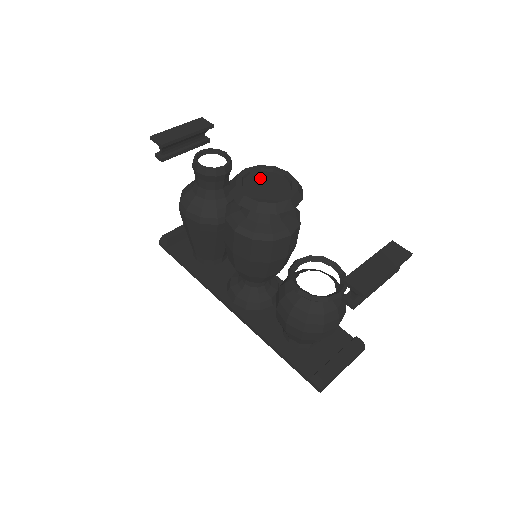
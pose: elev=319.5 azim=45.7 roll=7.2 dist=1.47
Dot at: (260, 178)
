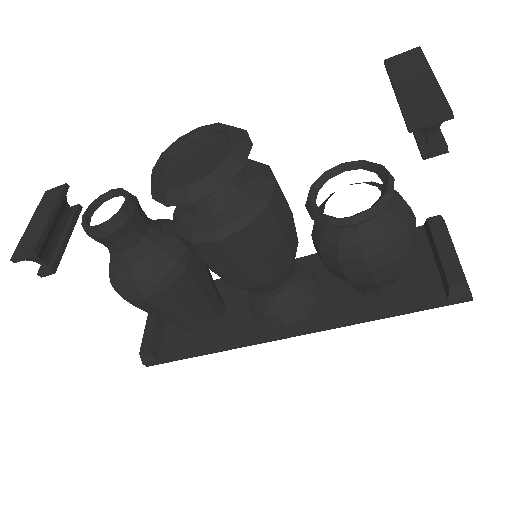
Dot at: (179, 161)
